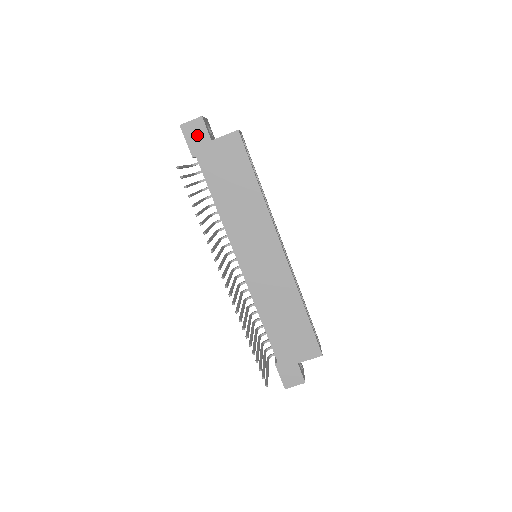
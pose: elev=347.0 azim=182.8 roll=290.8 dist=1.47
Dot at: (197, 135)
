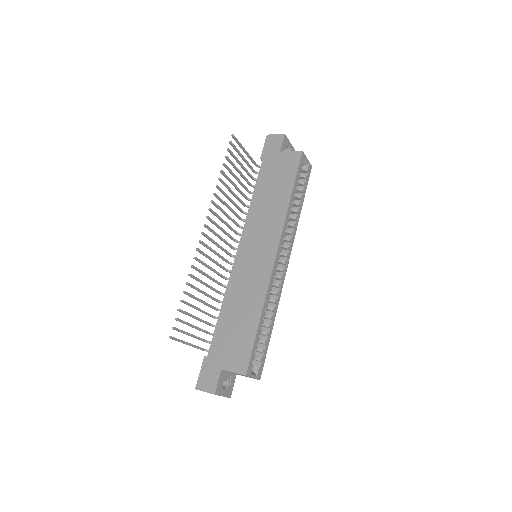
Dot at: (273, 145)
